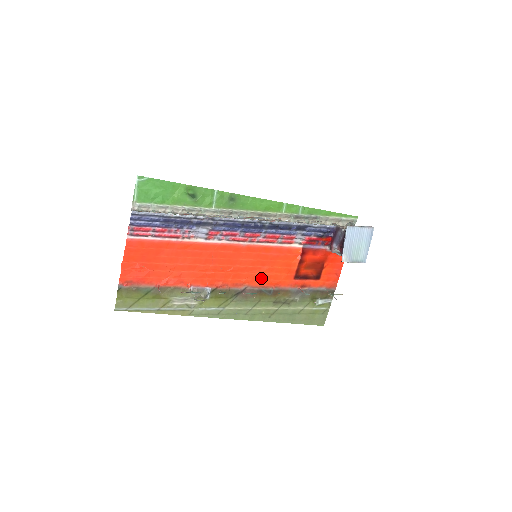
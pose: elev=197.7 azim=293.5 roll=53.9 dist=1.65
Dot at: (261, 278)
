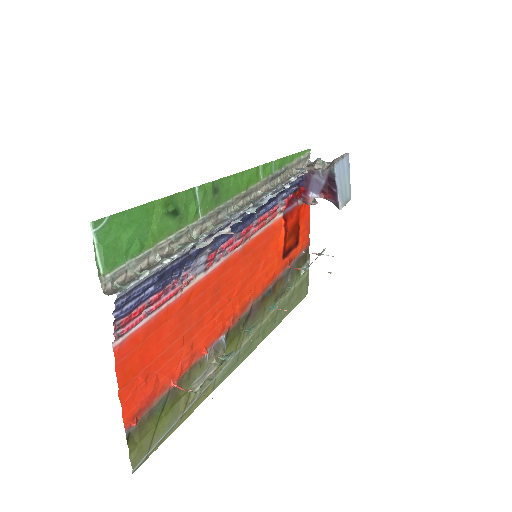
Dot at: (260, 281)
